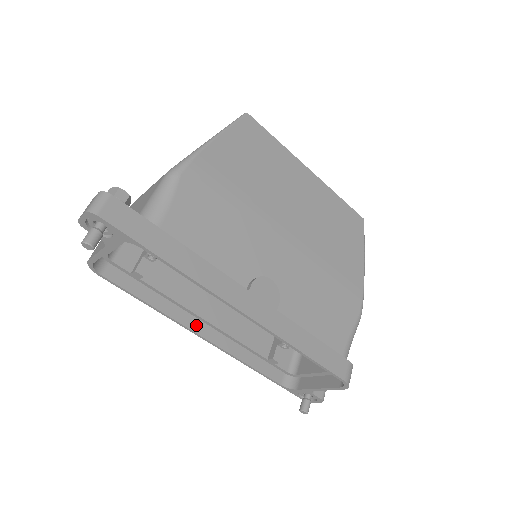
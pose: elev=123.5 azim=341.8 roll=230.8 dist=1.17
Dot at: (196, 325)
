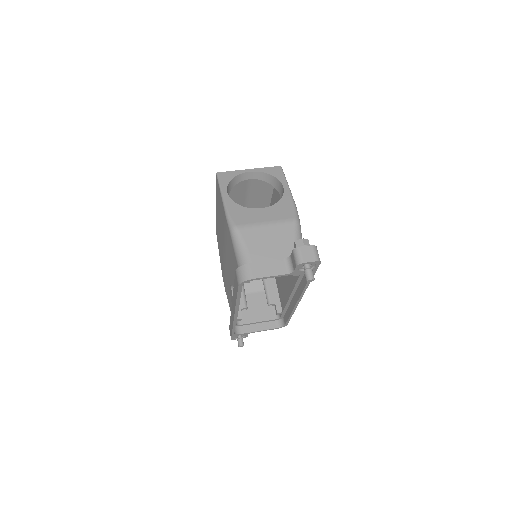
Dot at: occluded
